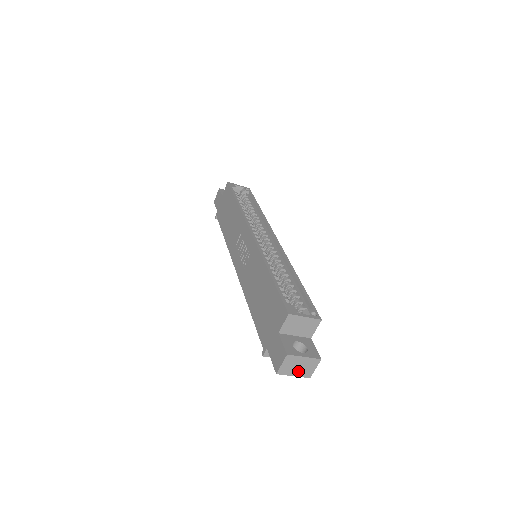
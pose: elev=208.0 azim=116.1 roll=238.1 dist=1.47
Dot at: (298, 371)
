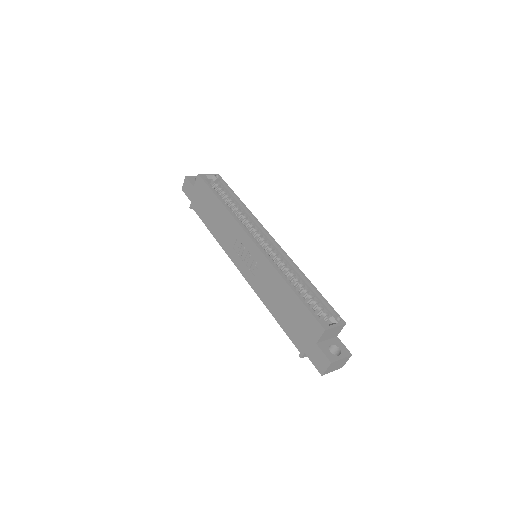
Dot at: (336, 368)
